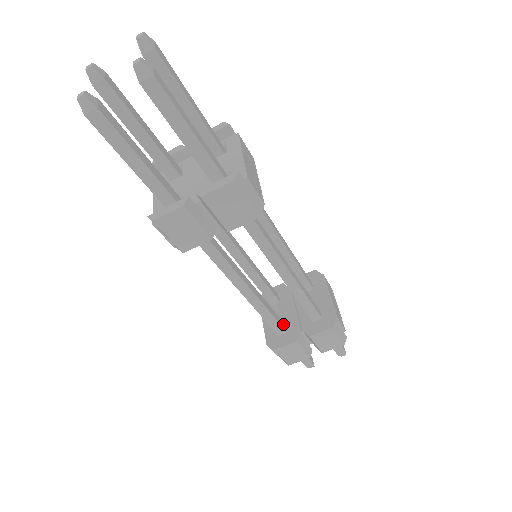
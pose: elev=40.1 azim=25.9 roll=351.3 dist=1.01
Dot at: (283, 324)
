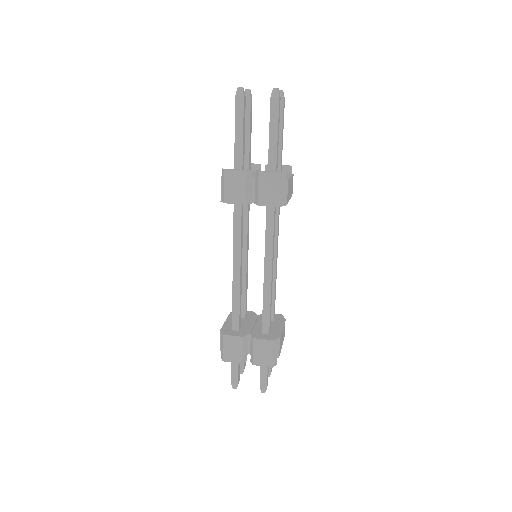
Dot at: (240, 324)
